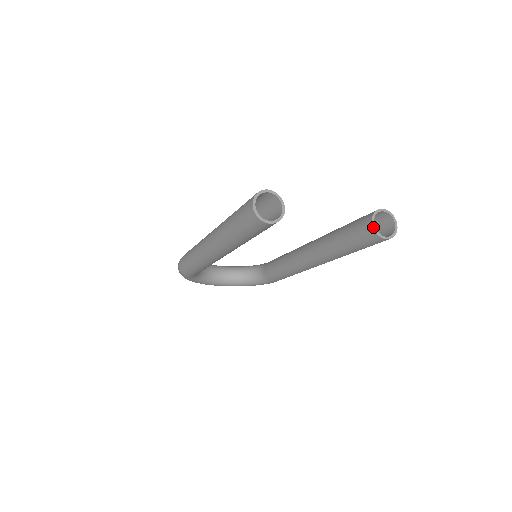
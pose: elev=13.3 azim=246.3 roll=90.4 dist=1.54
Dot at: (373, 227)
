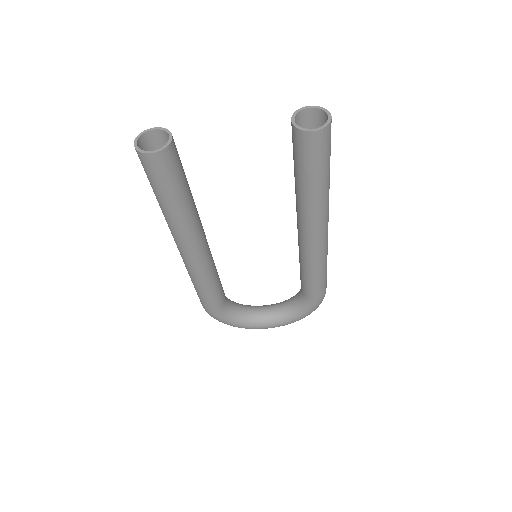
Dot at: (293, 125)
